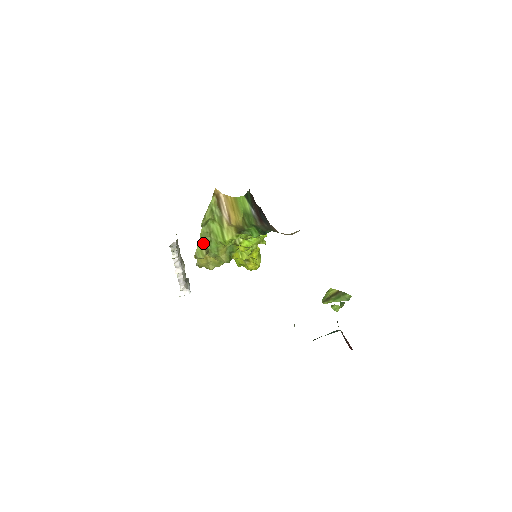
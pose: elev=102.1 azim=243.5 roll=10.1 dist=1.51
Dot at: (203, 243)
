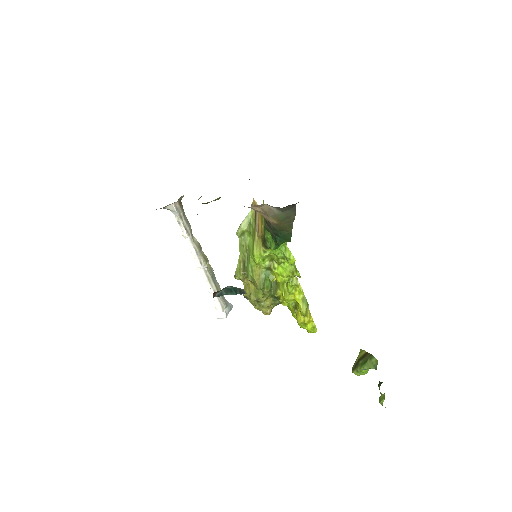
Dot at: (242, 260)
